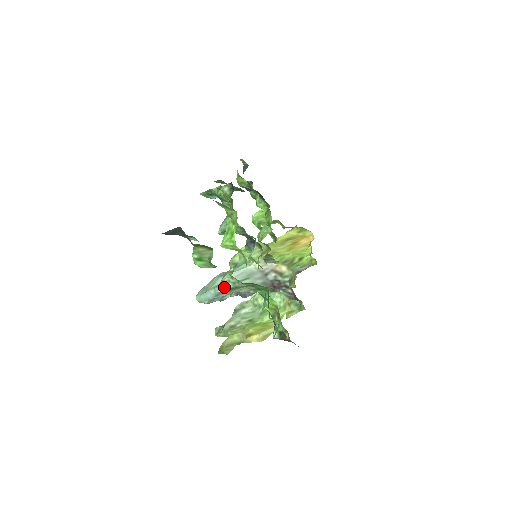
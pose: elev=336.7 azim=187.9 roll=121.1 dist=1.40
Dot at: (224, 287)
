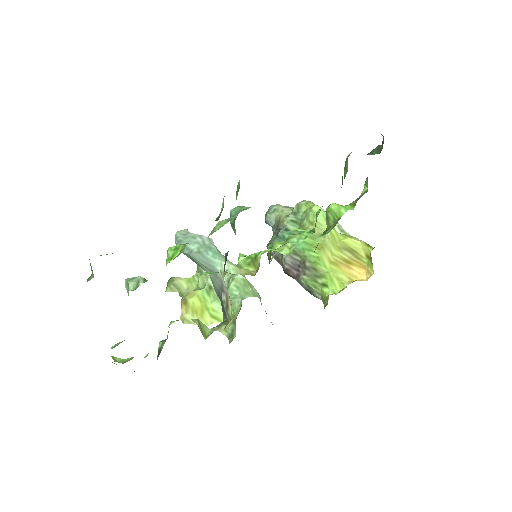
Dot at: (127, 287)
